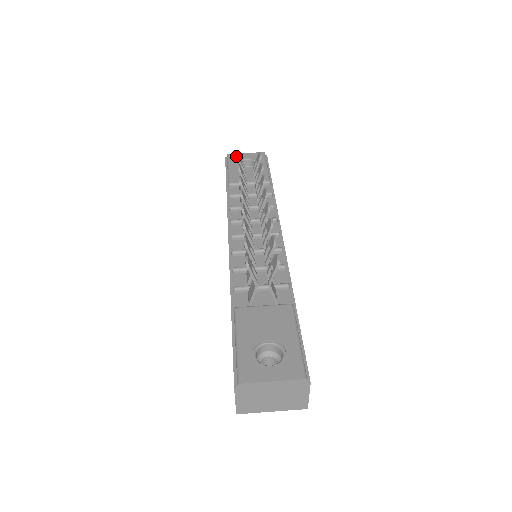
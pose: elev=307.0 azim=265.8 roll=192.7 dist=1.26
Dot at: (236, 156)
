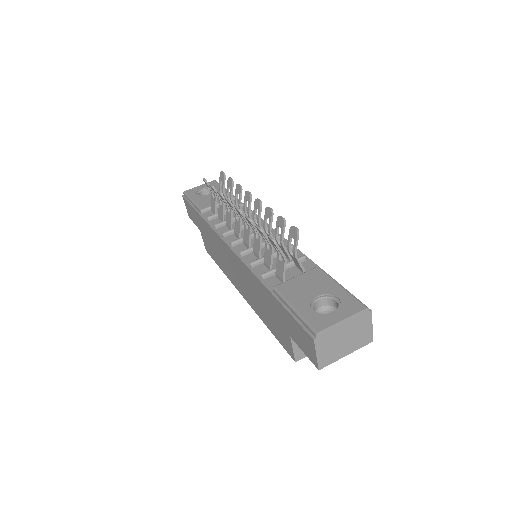
Dot at: (192, 190)
